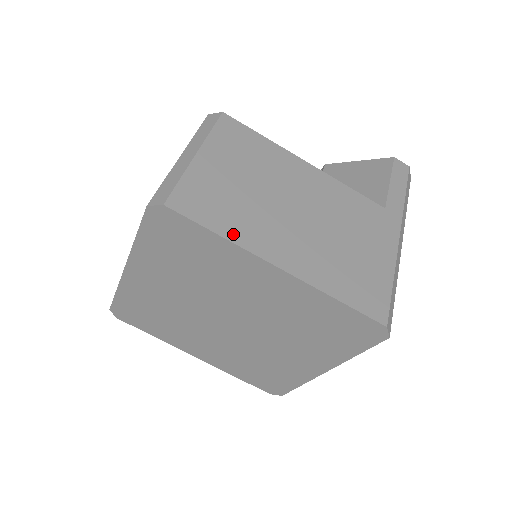
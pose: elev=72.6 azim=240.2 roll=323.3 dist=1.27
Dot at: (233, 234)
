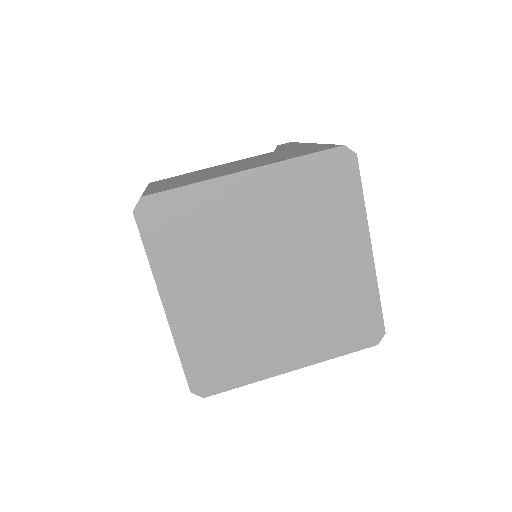
Dot at: (199, 181)
